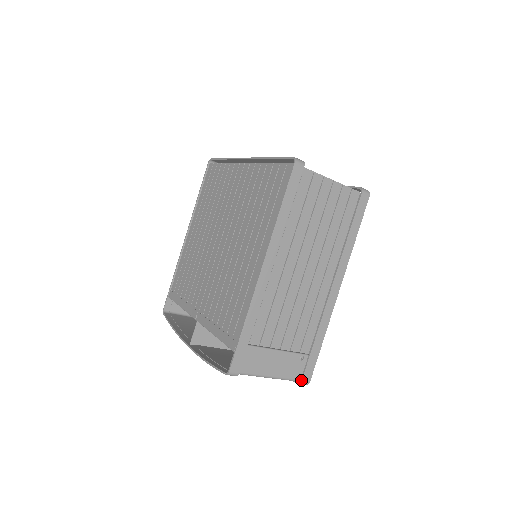
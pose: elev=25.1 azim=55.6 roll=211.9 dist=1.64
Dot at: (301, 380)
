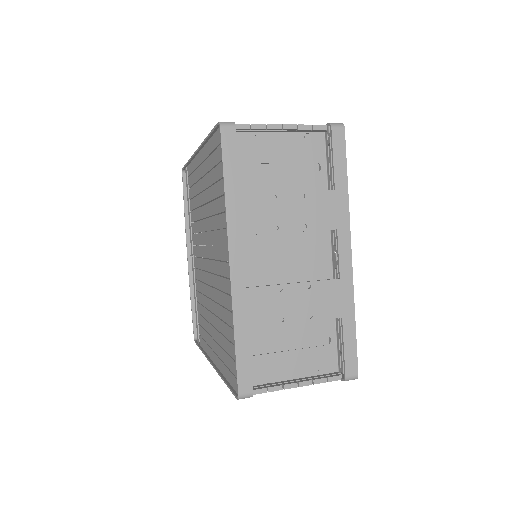
Dot at: occluded
